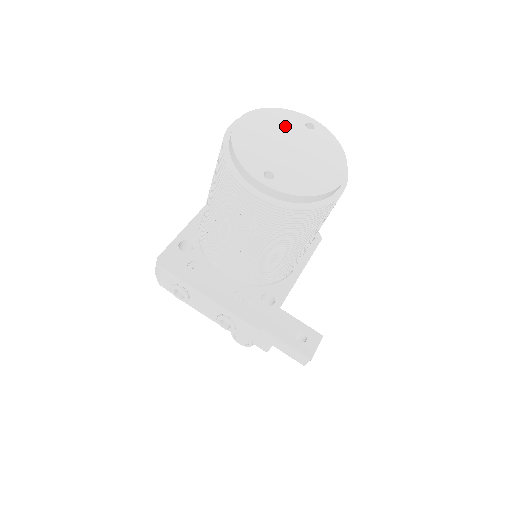
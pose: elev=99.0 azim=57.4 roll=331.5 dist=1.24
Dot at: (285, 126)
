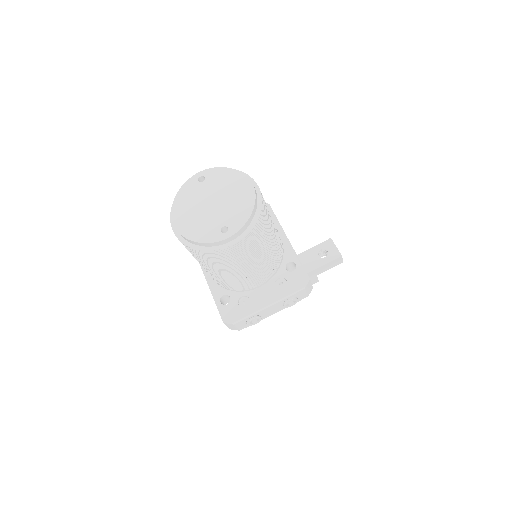
Dot at: (193, 197)
